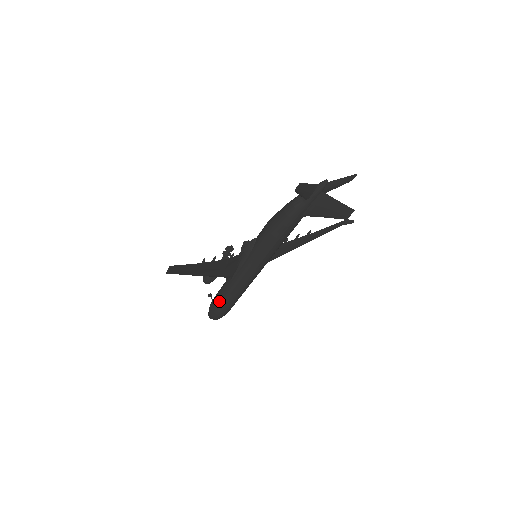
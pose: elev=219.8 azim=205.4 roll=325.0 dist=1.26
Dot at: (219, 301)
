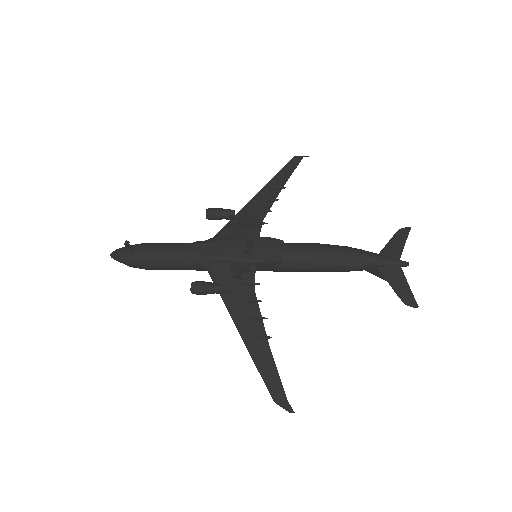
Dot at: (163, 269)
